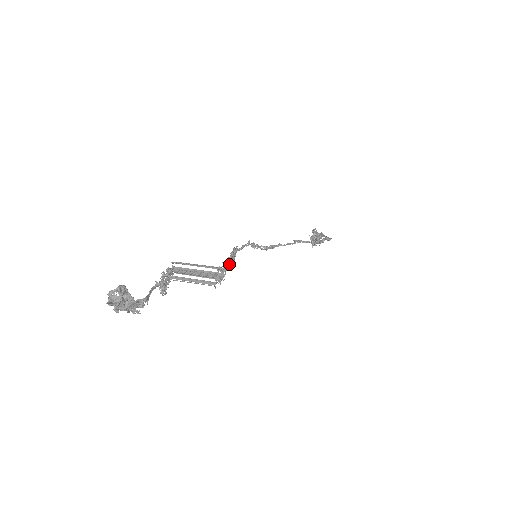
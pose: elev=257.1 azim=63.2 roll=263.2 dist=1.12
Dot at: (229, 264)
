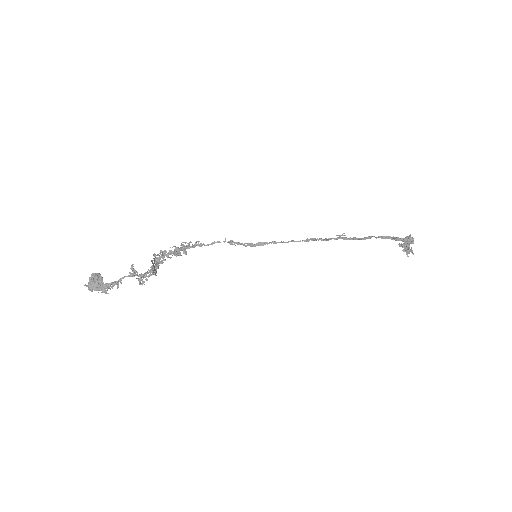
Dot at: (171, 253)
